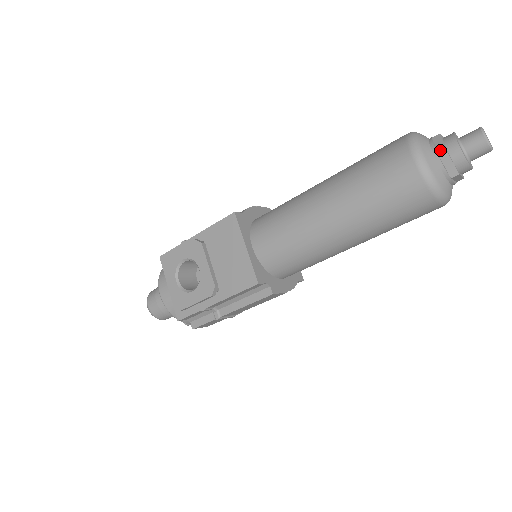
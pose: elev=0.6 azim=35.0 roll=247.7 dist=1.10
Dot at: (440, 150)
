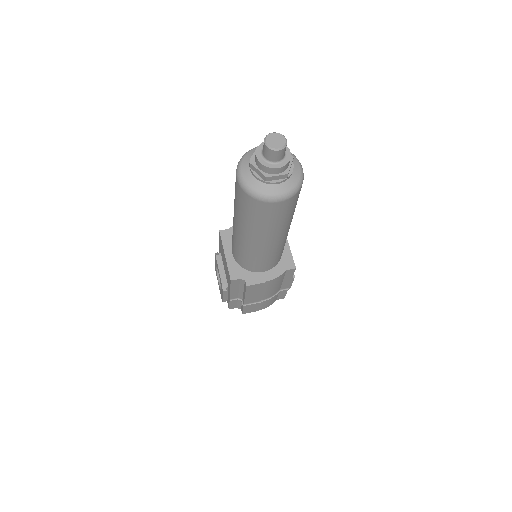
Dot at: (251, 163)
